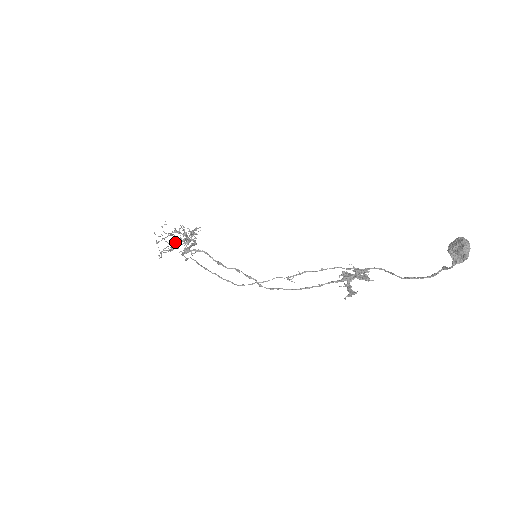
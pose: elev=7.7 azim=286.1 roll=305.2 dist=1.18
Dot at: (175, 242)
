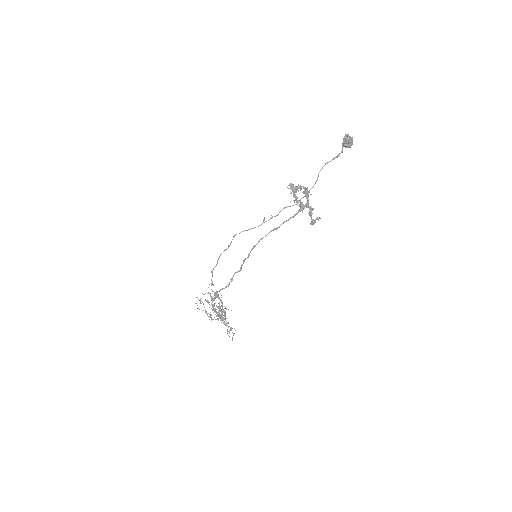
Dot at: (212, 297)
